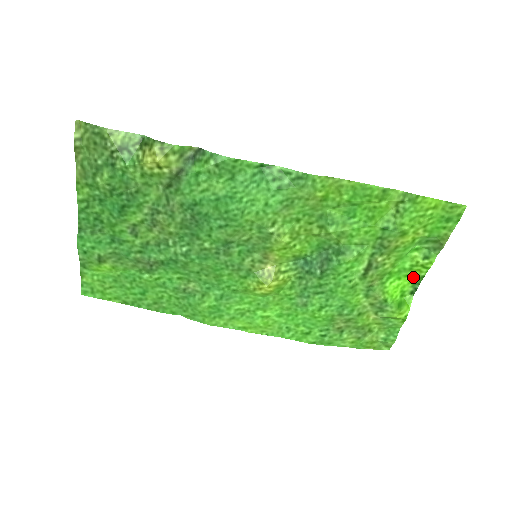
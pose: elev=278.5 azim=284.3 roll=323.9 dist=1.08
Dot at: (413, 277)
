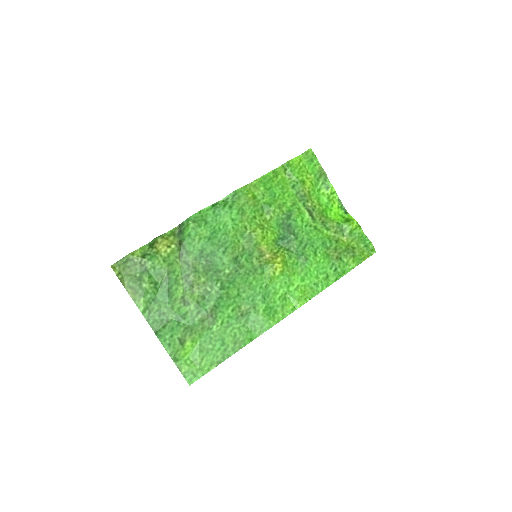
Dot at: (336, 204)
